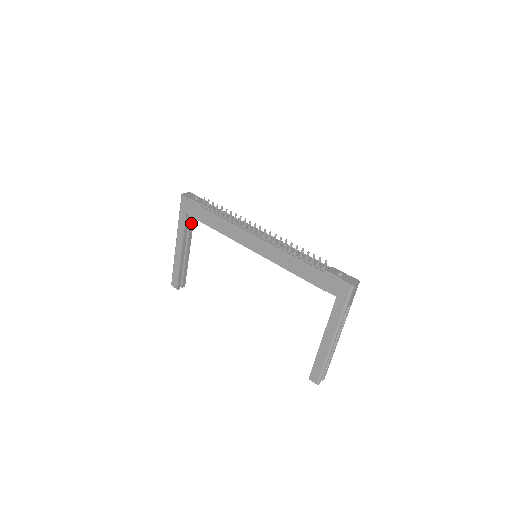
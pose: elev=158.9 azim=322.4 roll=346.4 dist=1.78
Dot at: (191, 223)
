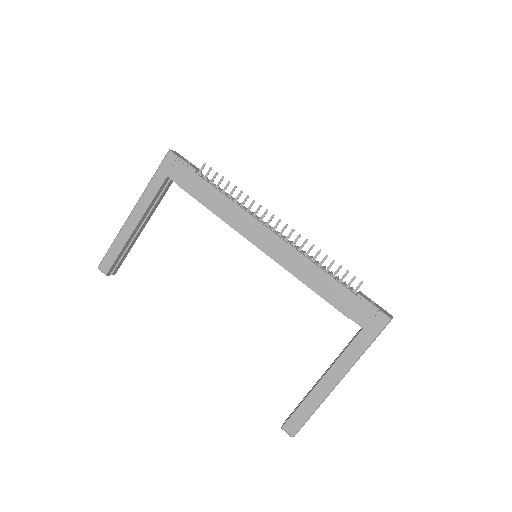
Dot at: (164, 192)
